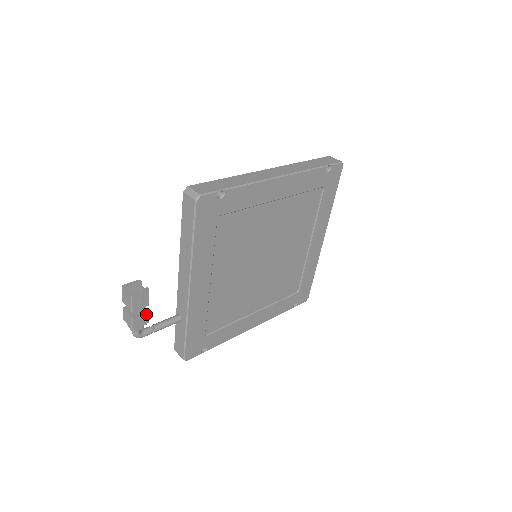
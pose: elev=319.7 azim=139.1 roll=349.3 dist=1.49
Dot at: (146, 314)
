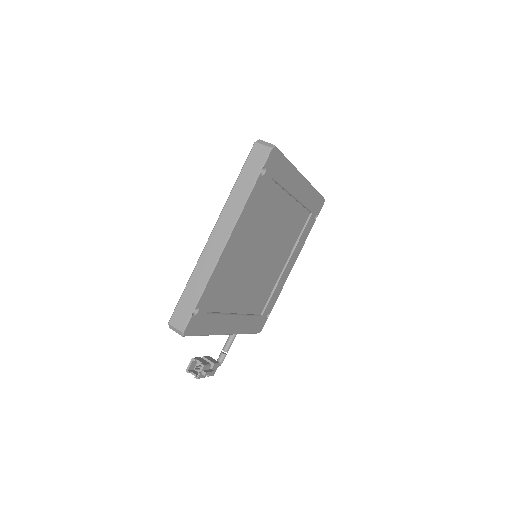
Dot at: (214, 366)
